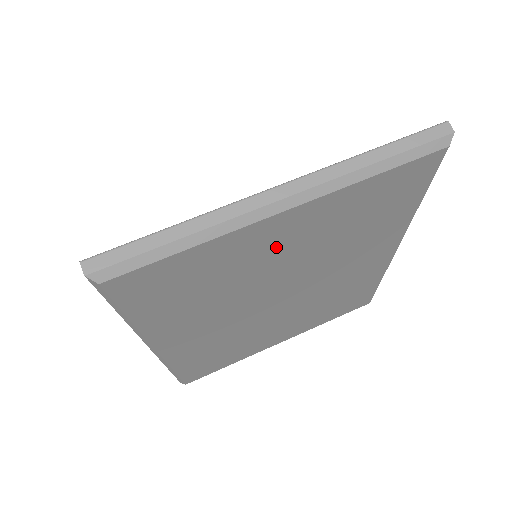
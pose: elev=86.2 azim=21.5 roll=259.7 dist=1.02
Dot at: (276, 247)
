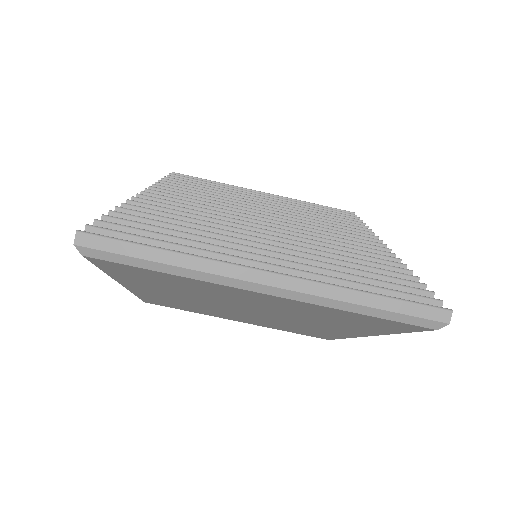
Dot at: (249, 299)
